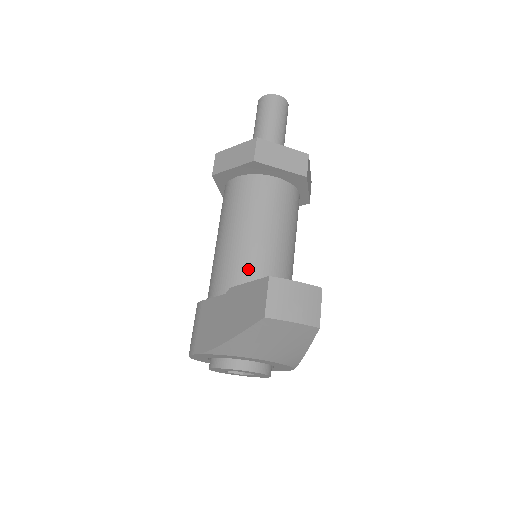
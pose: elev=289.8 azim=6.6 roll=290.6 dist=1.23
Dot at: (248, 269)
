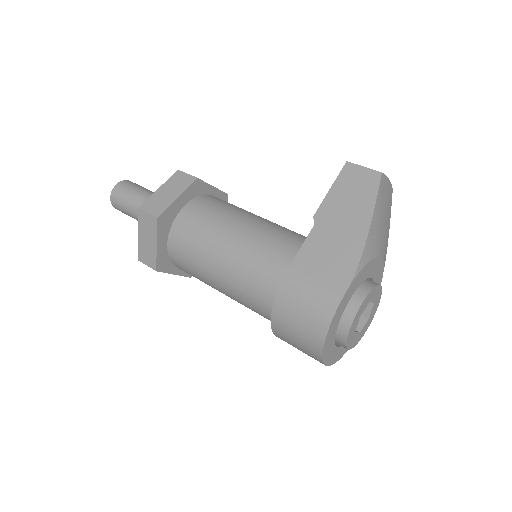
Dot at: (286, 232)
